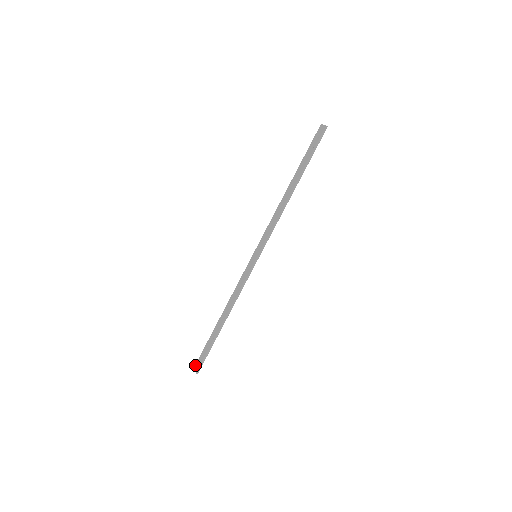
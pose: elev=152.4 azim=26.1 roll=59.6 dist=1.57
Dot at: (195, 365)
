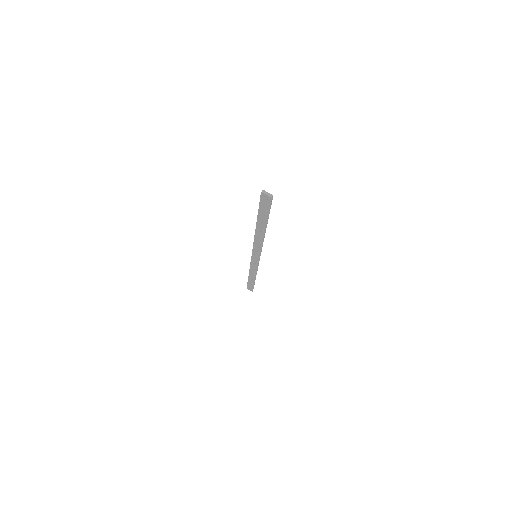
Dot at: (247, 288)
